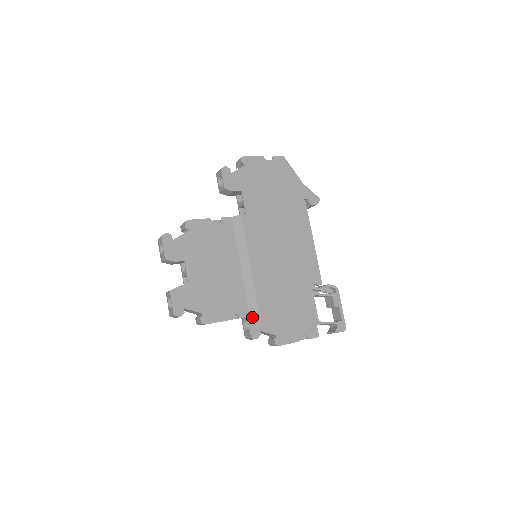
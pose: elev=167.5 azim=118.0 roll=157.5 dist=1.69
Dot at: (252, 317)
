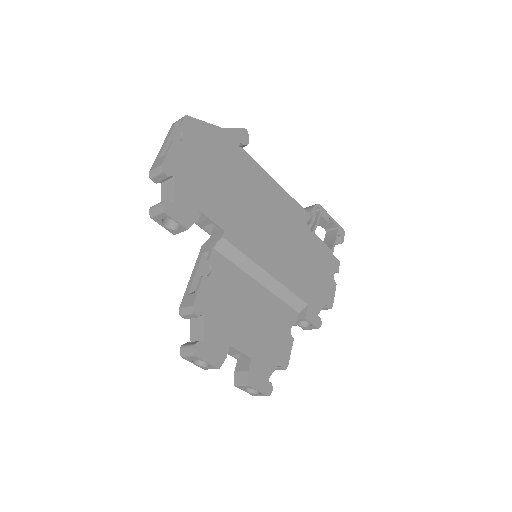
Dot at: (306, 314)
